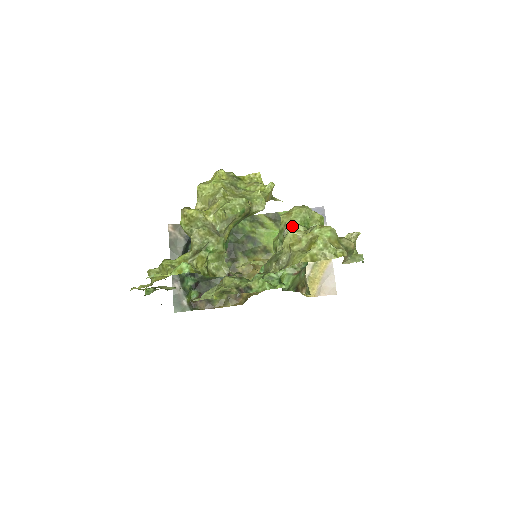
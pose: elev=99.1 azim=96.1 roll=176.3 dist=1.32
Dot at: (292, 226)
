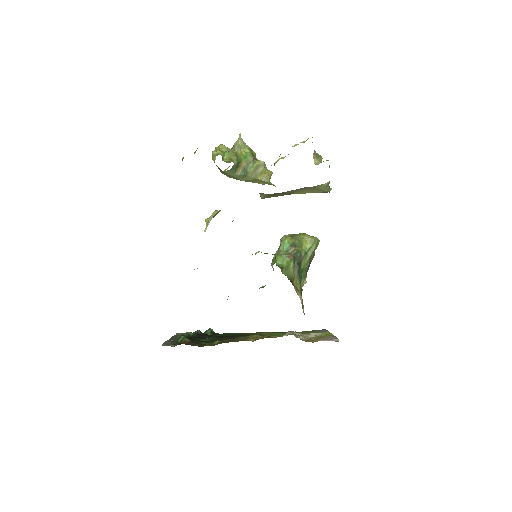
Dot at: occluded
